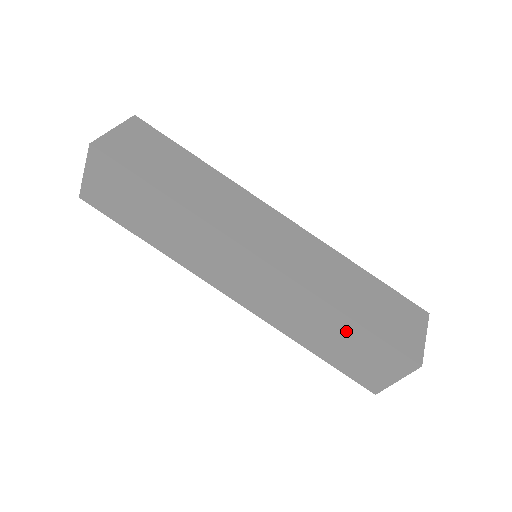
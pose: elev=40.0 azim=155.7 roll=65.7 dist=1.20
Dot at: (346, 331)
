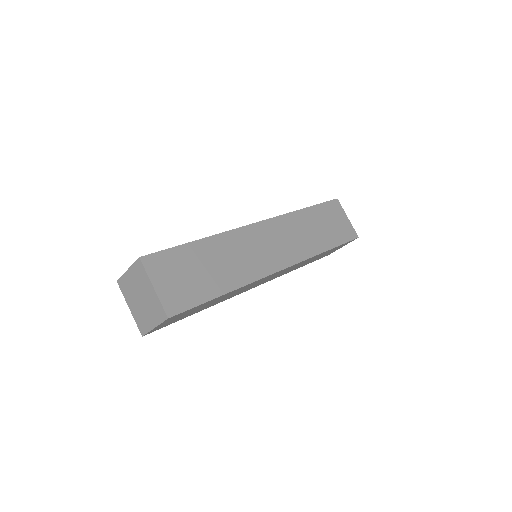
Dot at: (324, 253)
